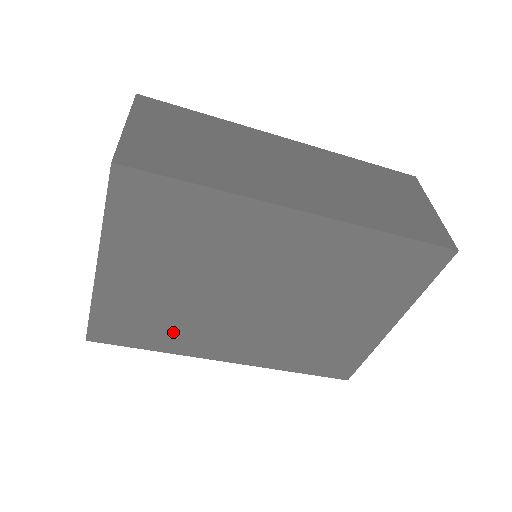
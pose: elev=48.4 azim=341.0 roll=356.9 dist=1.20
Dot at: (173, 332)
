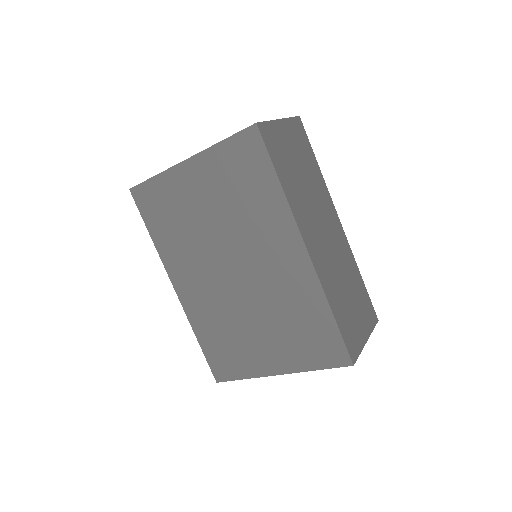
Dot at: (173, 237)
